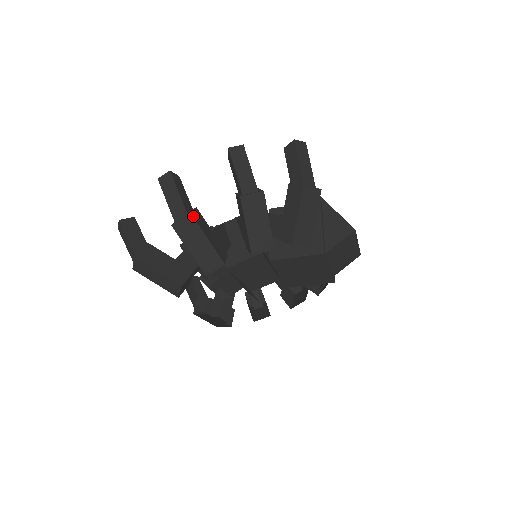
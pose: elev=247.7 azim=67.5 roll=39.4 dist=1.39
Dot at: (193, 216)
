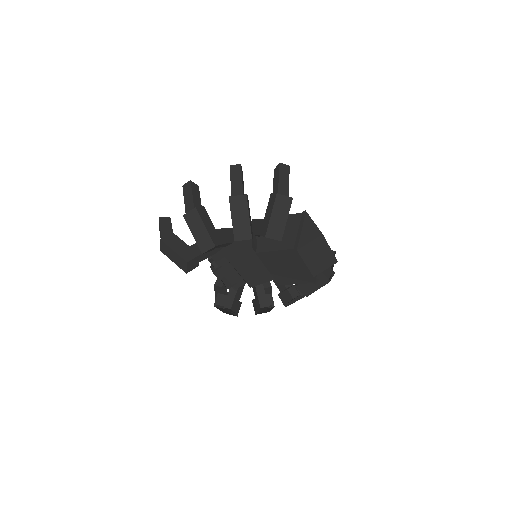
Dot at: (197, 209)
